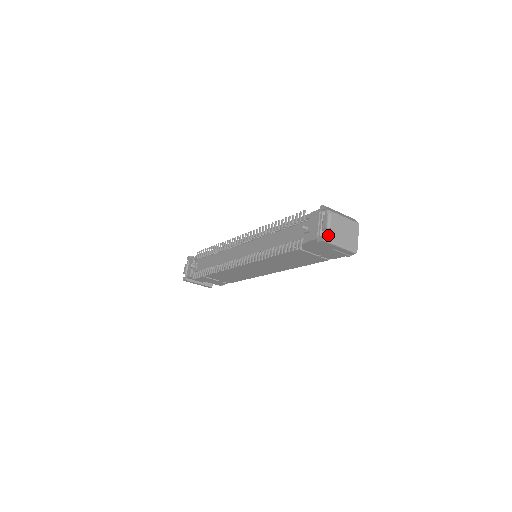
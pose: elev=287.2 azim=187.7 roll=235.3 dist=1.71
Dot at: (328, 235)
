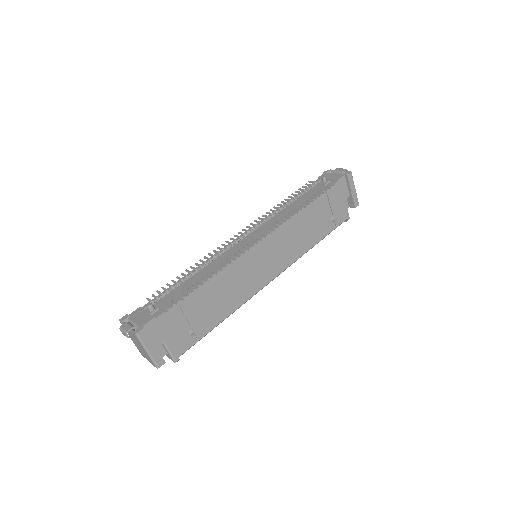
Dot at: occluded
